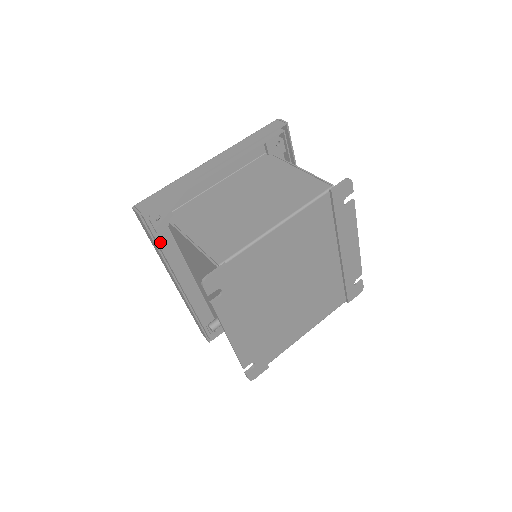
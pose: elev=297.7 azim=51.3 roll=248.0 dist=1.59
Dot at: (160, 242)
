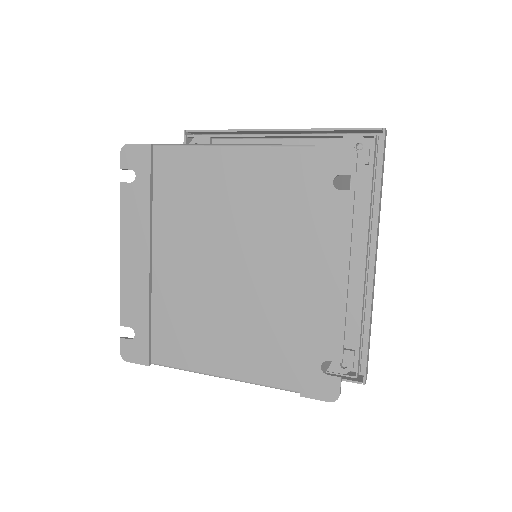
Dot at: occluded
